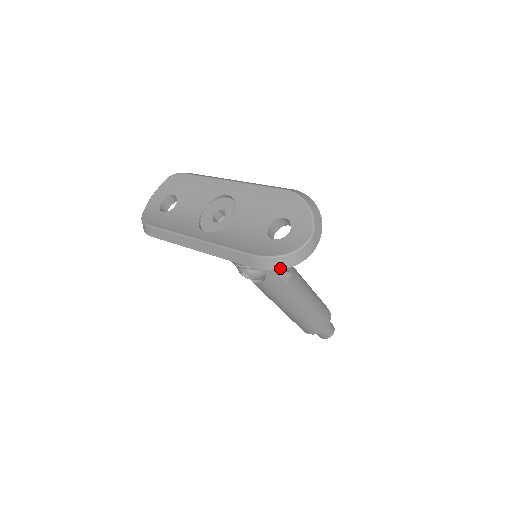
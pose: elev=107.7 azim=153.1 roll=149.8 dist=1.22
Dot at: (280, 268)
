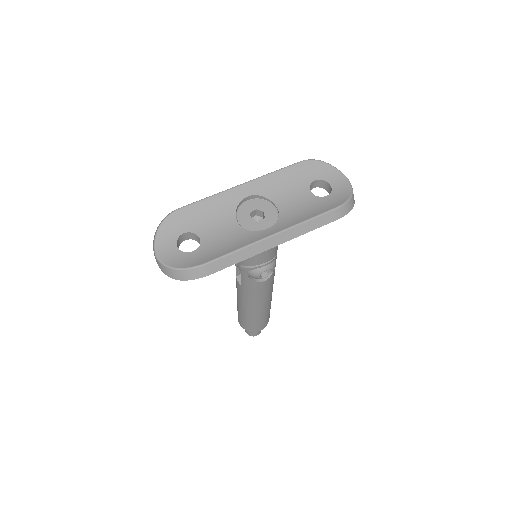
Dot at: (352, 207)
